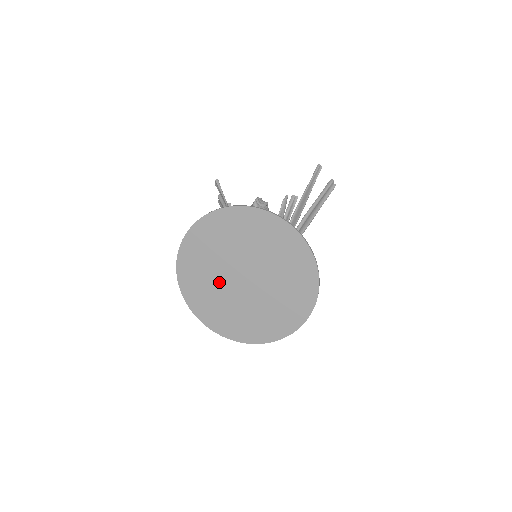
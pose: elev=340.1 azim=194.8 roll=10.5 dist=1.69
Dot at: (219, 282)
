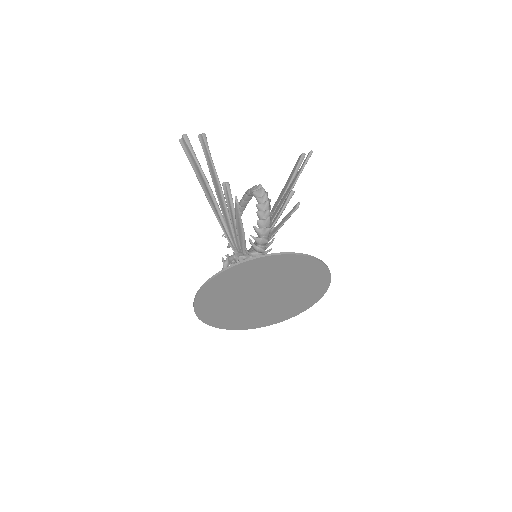
Dot at: (239, 297)
